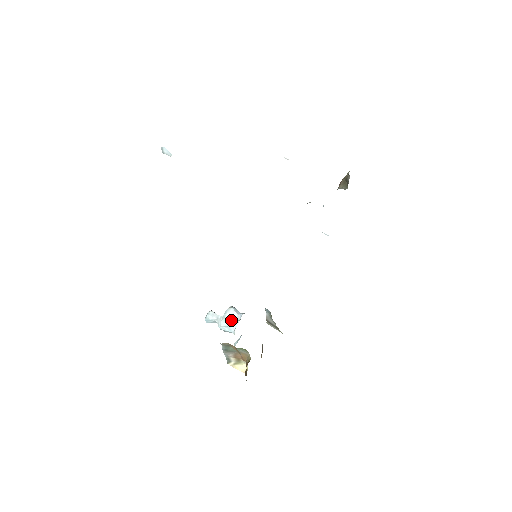
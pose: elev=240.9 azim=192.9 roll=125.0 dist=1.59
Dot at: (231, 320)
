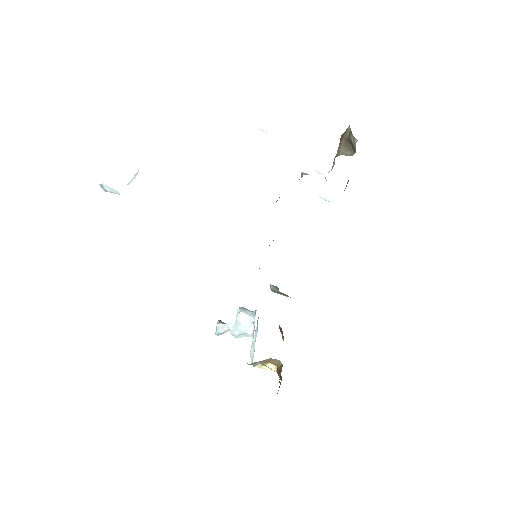
Dot at: (245, 326)
